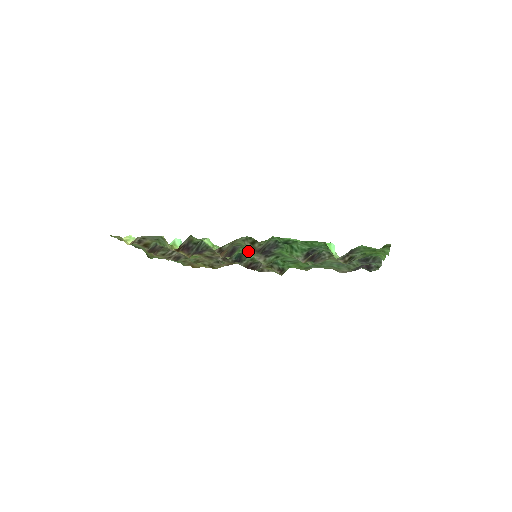
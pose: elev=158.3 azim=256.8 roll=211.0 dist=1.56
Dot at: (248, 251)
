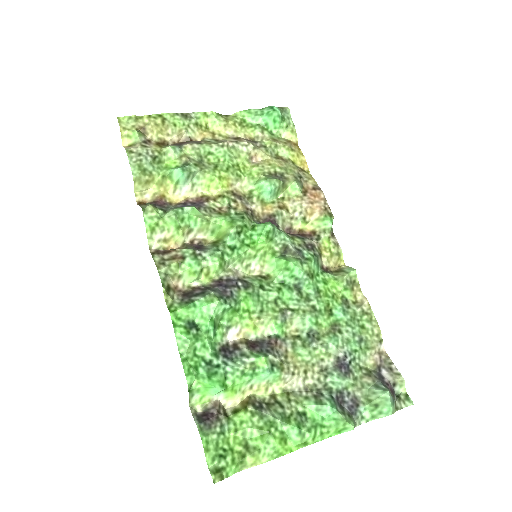
Dot at: (249, 245)
